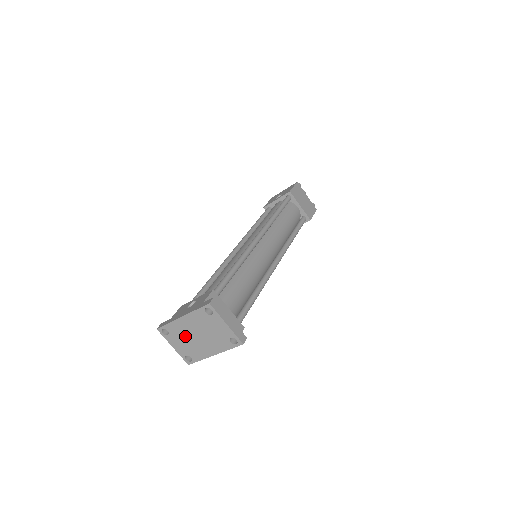
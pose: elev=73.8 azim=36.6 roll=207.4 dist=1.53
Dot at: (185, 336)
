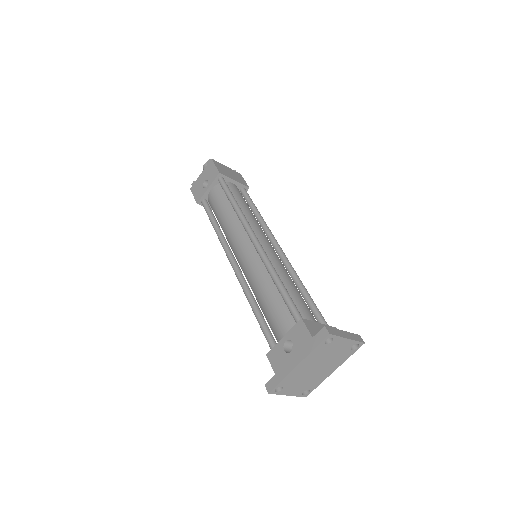
Dot at: (302, 378)
